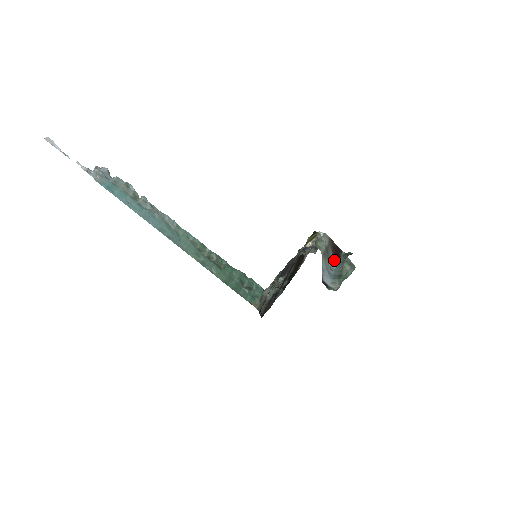
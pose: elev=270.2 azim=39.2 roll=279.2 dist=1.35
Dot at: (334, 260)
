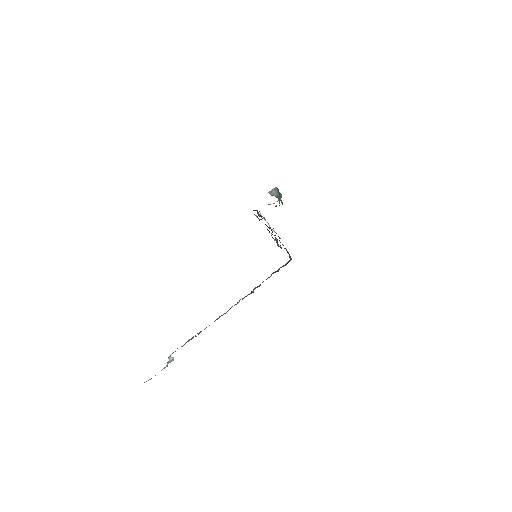
Dot at: occluded
